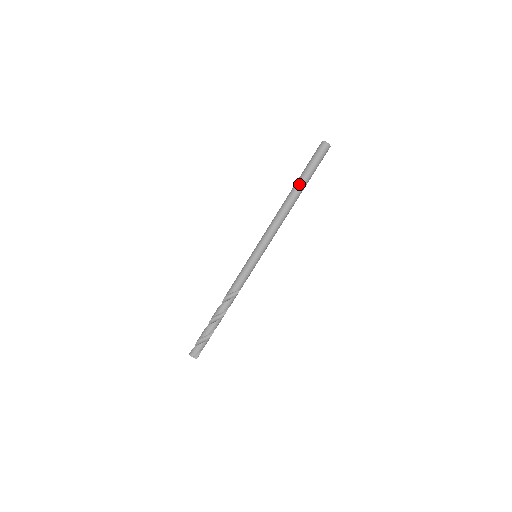
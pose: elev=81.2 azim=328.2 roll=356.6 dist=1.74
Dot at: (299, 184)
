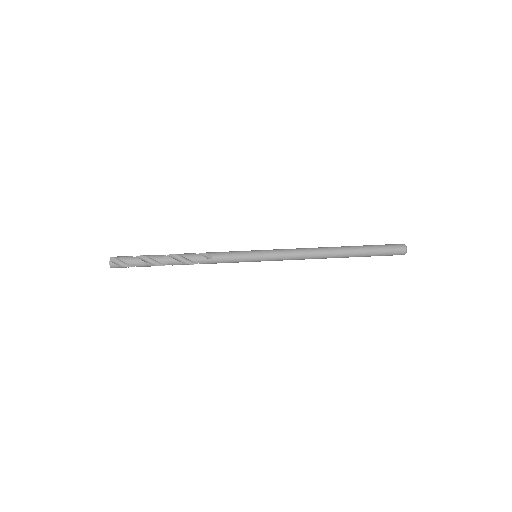
Dot at: (351, 246)
